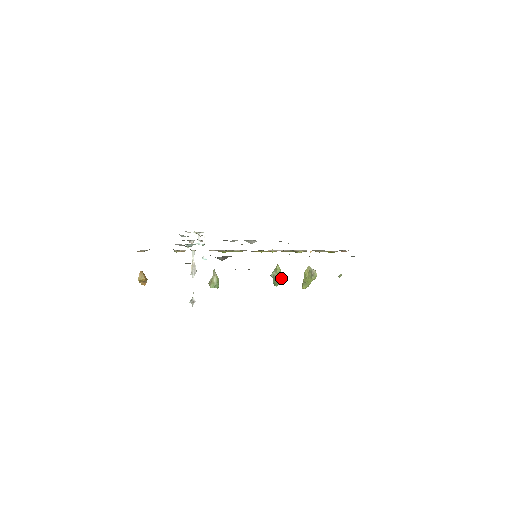
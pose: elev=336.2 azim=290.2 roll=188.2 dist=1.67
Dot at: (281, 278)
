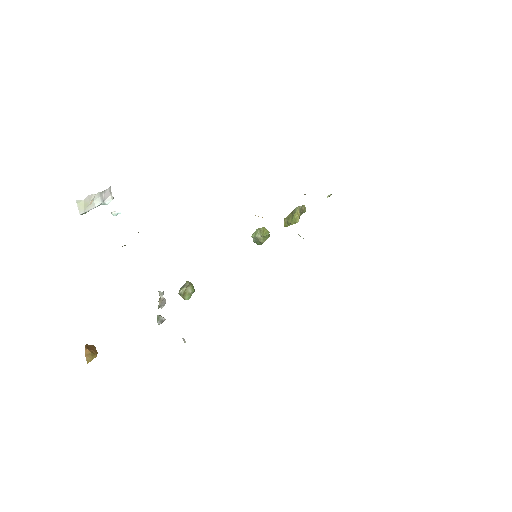
Dot at: occluded
